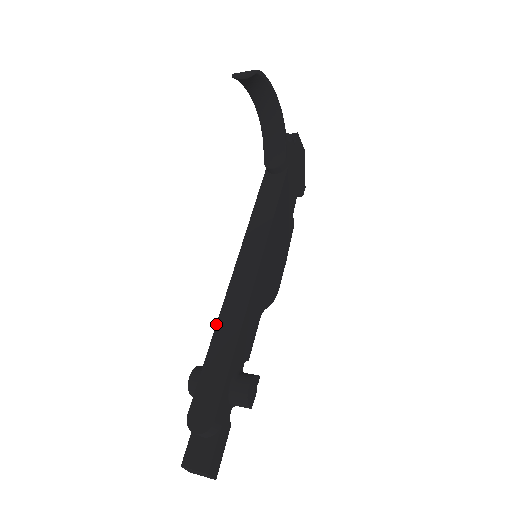
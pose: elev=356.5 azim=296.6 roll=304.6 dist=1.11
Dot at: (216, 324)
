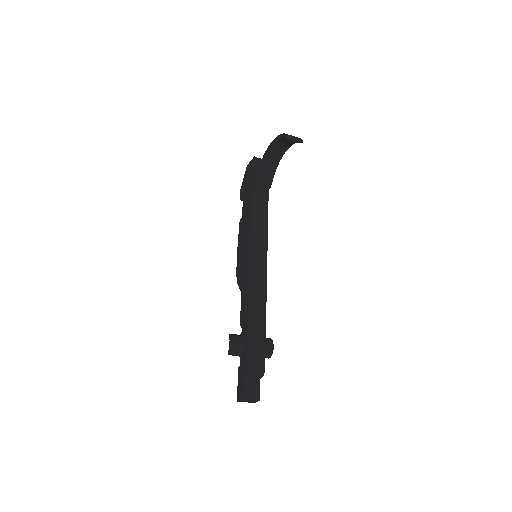
Dot at: (249, 307)
